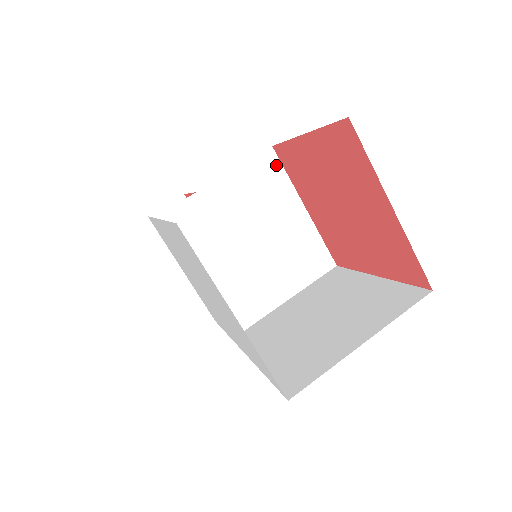
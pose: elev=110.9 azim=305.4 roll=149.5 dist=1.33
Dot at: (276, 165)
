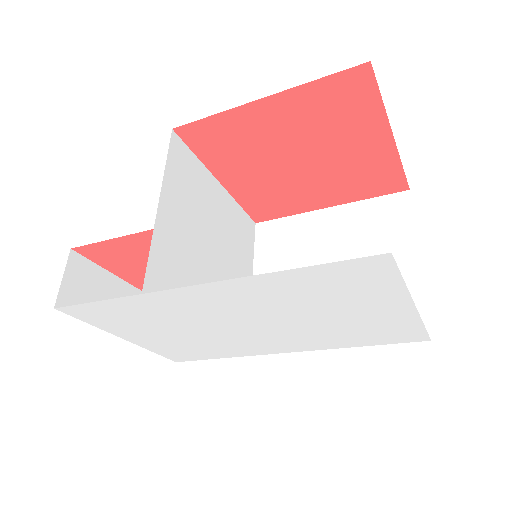
Dot at: (184, 150)
